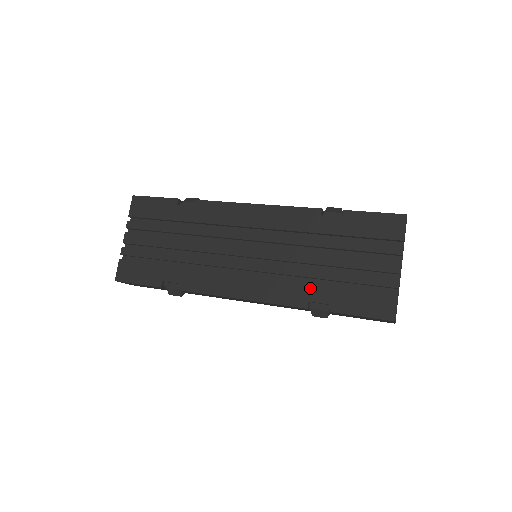
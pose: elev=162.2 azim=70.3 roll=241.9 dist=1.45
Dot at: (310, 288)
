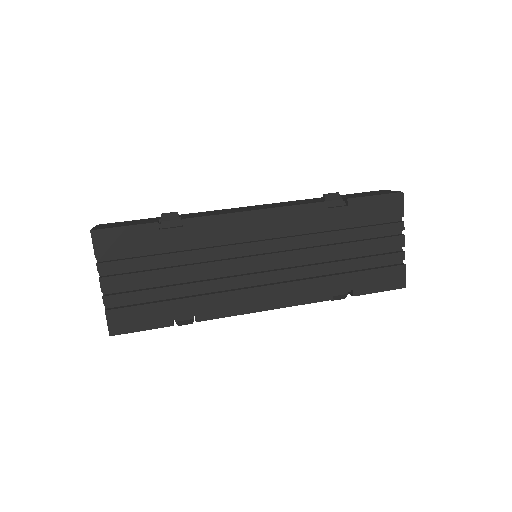
Dot at: (332, 281)
